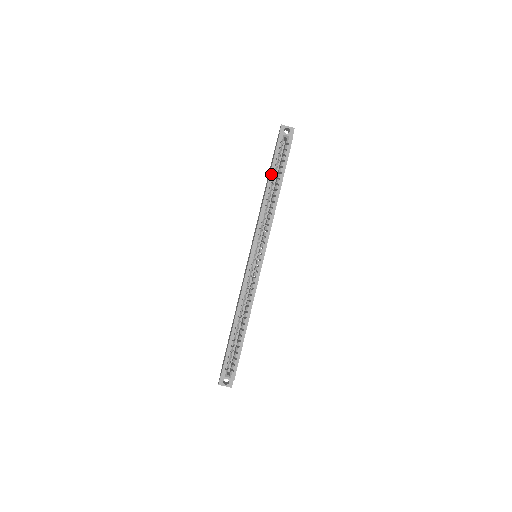
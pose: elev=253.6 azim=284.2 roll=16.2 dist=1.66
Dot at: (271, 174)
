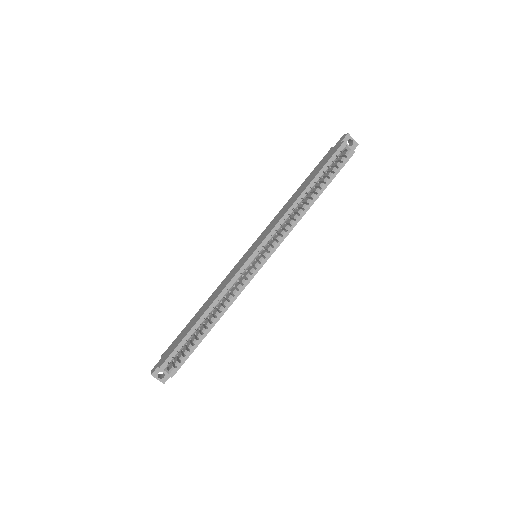
Dot at: (315, 179)
